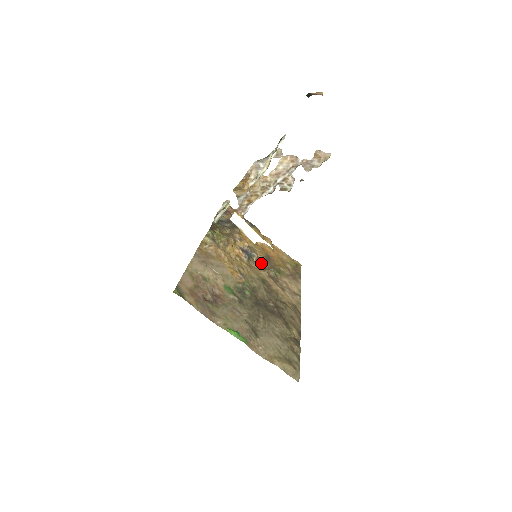
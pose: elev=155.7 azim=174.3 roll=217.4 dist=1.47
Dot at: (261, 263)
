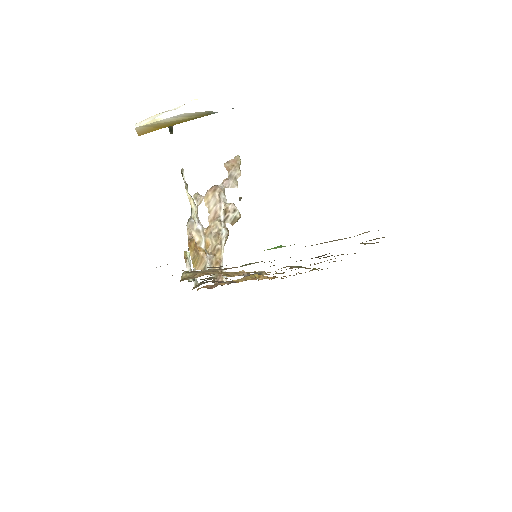
Dot at: occluded
